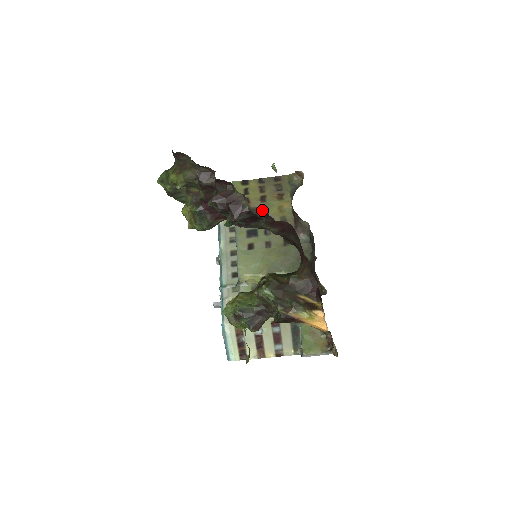
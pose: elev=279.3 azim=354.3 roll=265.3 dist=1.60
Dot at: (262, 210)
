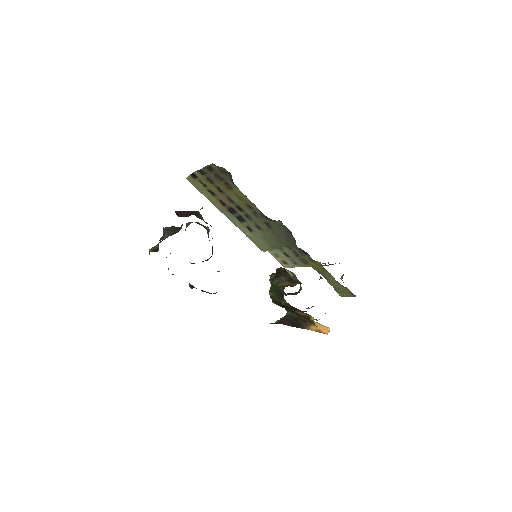
Dot at: occluded
